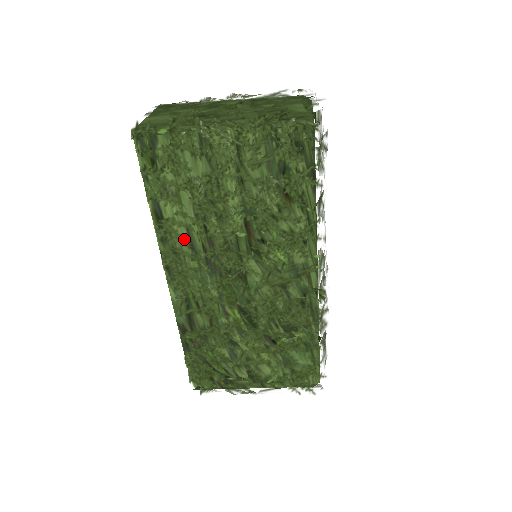
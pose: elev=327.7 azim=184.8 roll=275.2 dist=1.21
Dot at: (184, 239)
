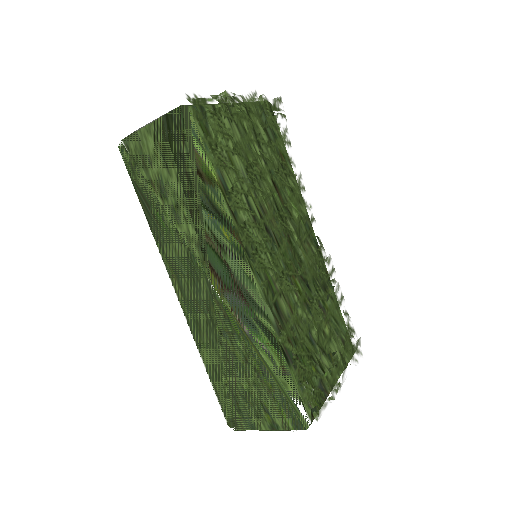
Dot at: (247, 208)
